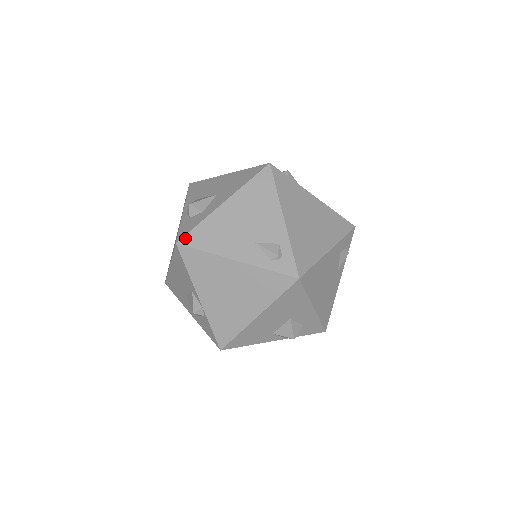
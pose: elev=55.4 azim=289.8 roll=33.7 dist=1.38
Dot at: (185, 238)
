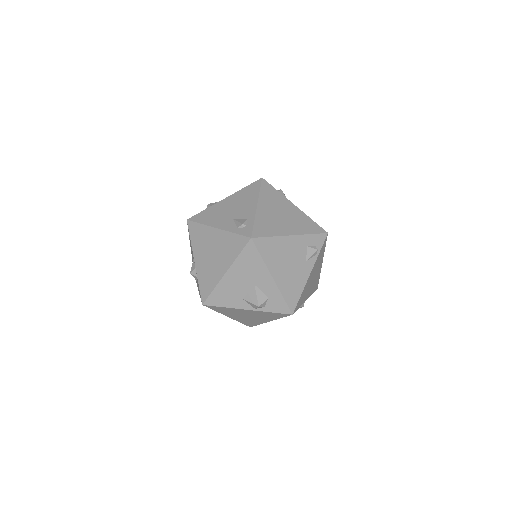
Dot at: (193, 217)
